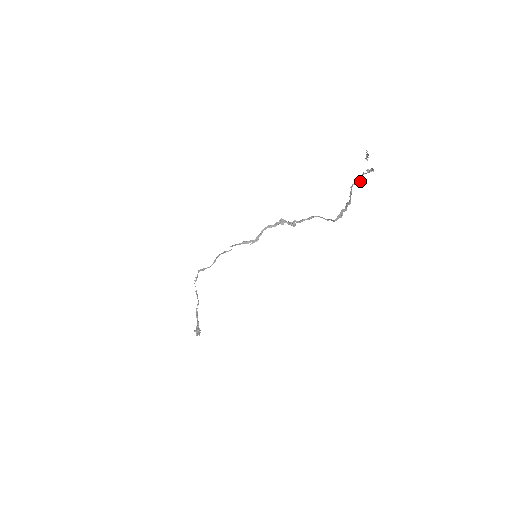
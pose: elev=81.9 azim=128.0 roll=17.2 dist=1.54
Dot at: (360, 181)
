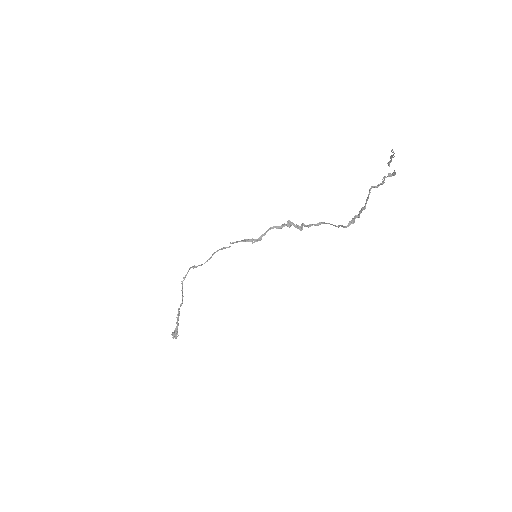
Dot at: (380, 184)
